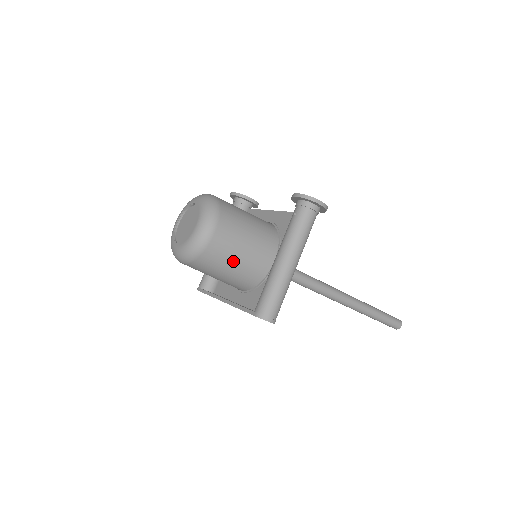
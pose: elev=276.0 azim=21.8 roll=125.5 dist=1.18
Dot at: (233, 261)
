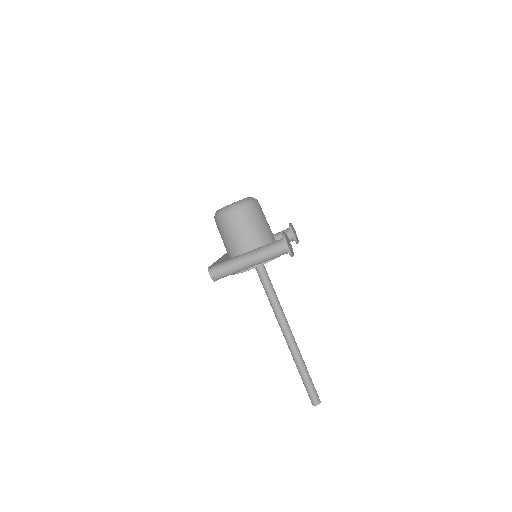
Dot at: (230, 237)
